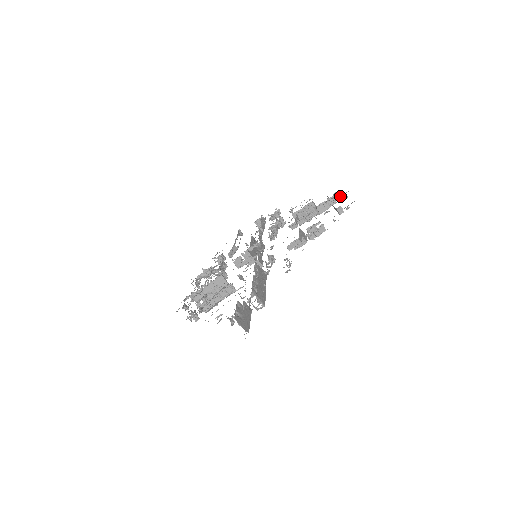
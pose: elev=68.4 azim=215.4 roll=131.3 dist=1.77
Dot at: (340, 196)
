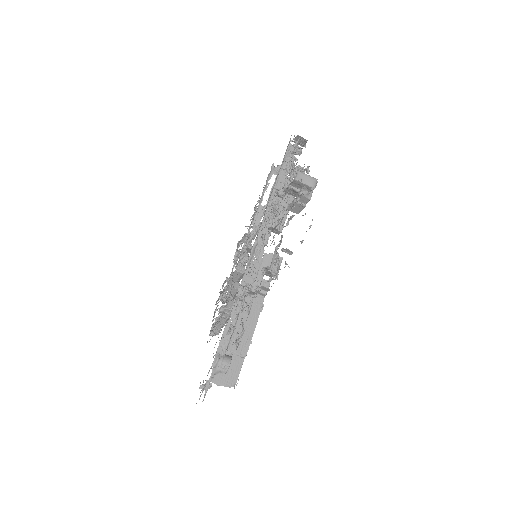
Dot at: (291, 217)
